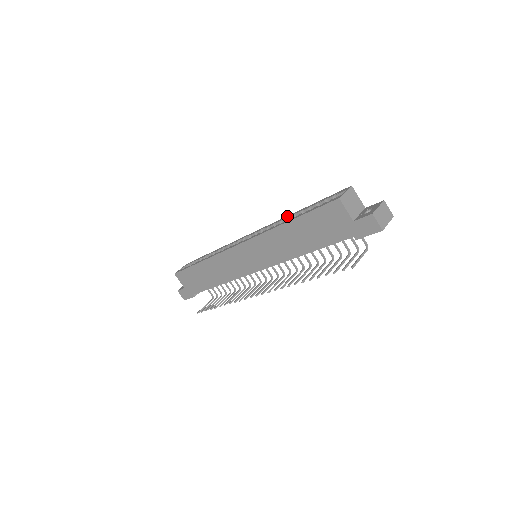
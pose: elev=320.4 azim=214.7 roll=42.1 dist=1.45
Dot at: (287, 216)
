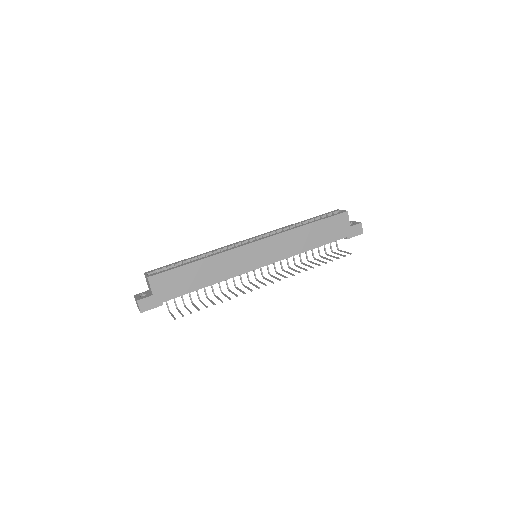
Dot at: (290, 225)
